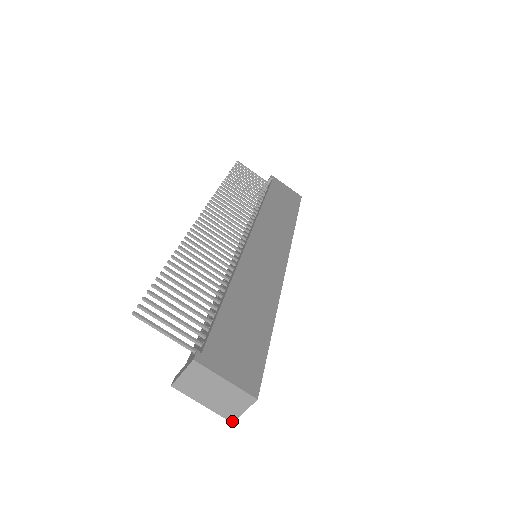
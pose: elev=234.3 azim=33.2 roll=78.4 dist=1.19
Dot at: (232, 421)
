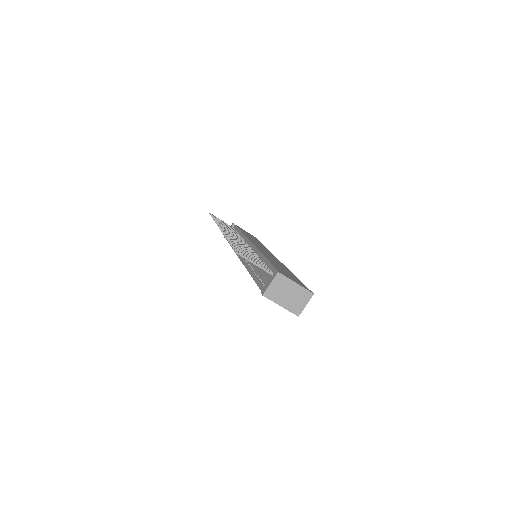
Dot at: (298, 315)
